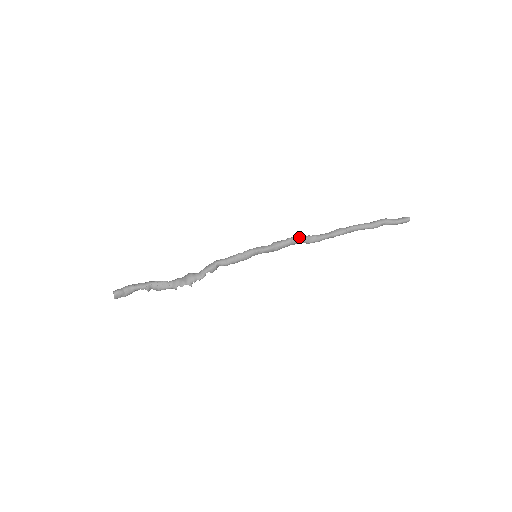
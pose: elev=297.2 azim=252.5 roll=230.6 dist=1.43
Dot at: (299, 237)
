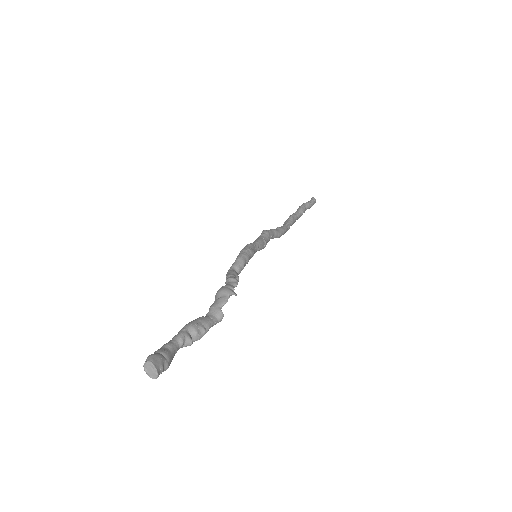
Dot at: occluded
